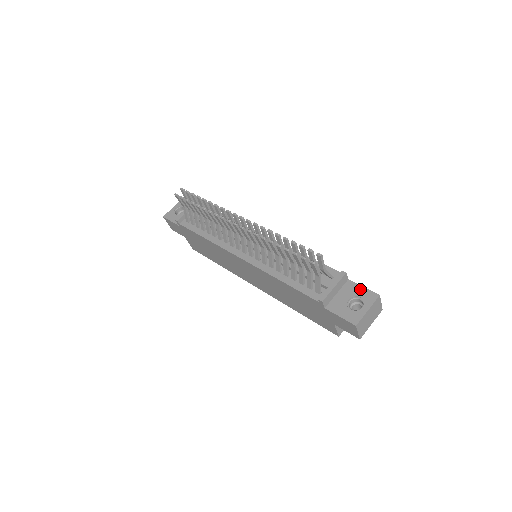
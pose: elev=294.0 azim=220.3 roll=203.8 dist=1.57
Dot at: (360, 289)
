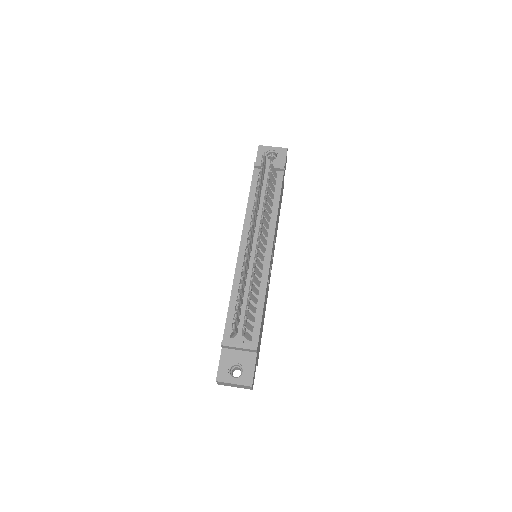
Dot at: (251, 367)
